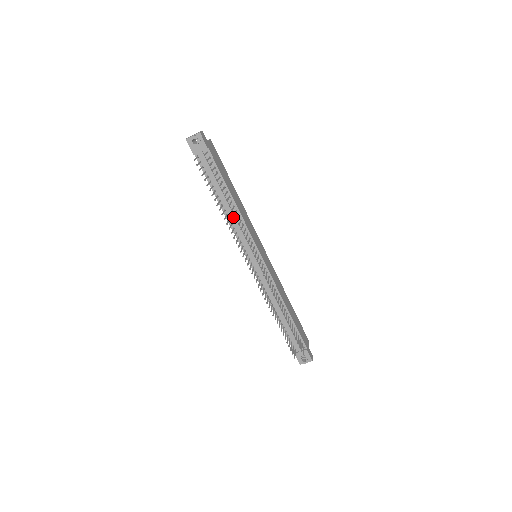
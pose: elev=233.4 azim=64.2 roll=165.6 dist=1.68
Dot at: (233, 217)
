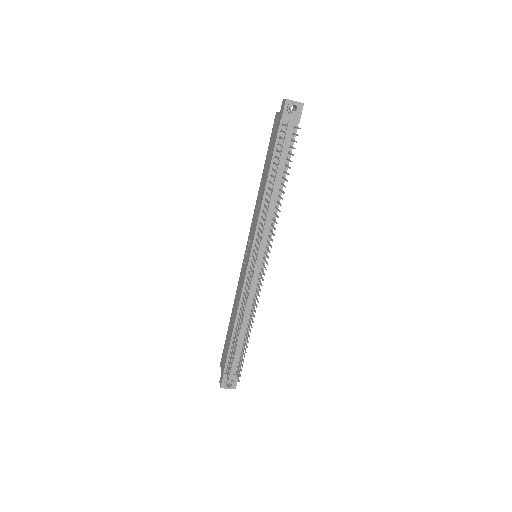
Dot at: (270, 205)
